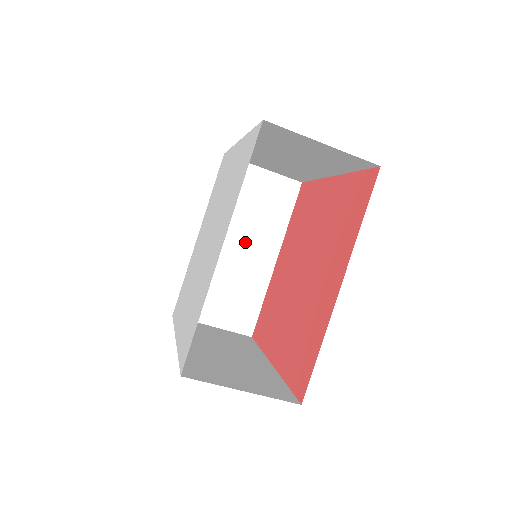
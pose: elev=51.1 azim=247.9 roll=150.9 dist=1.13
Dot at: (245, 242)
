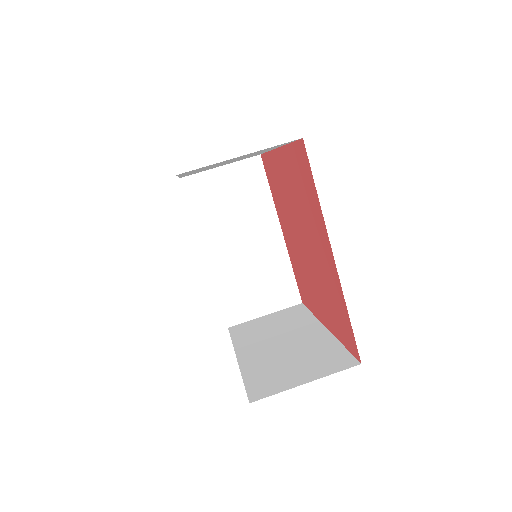
Dot at: (285, 338)
